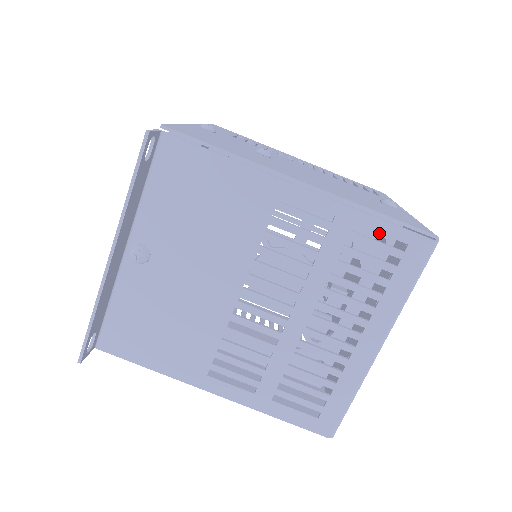
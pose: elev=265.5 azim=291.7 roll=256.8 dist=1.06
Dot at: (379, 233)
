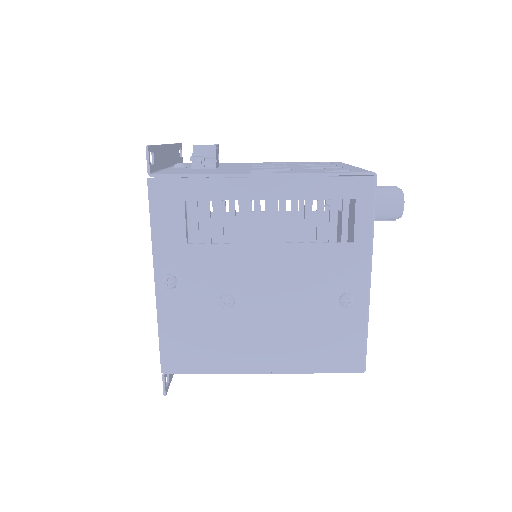
Dot at: occluded
